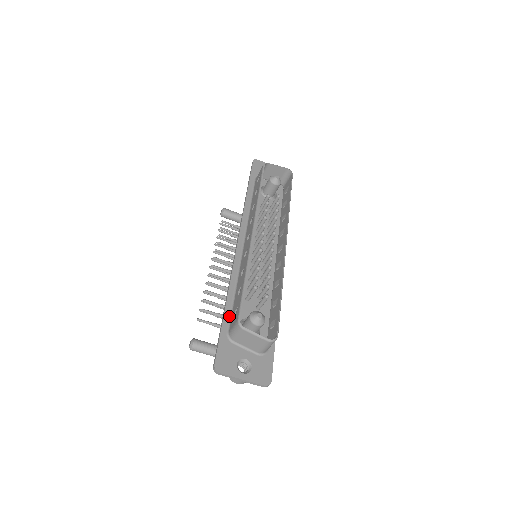
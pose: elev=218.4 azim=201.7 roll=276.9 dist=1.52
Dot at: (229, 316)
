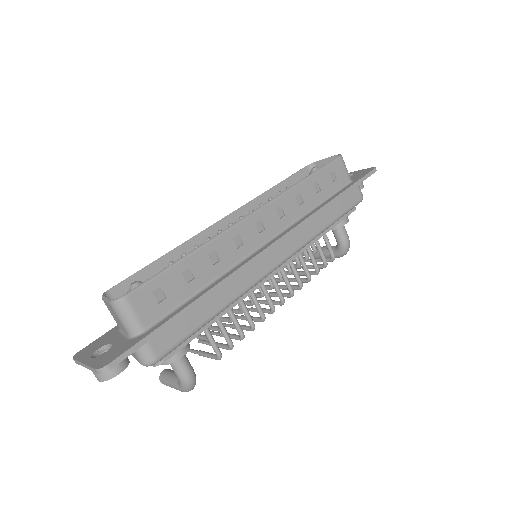
Dot at: occluded
